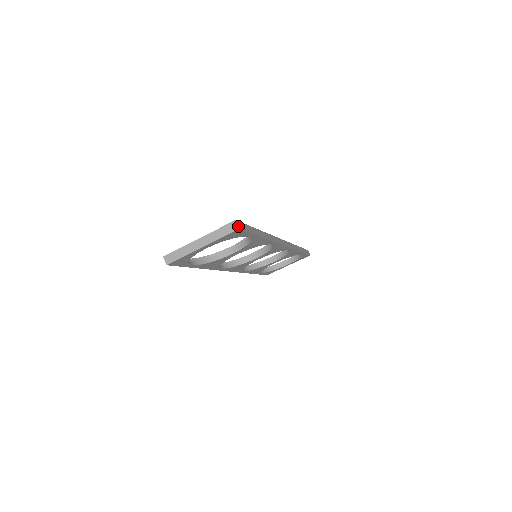
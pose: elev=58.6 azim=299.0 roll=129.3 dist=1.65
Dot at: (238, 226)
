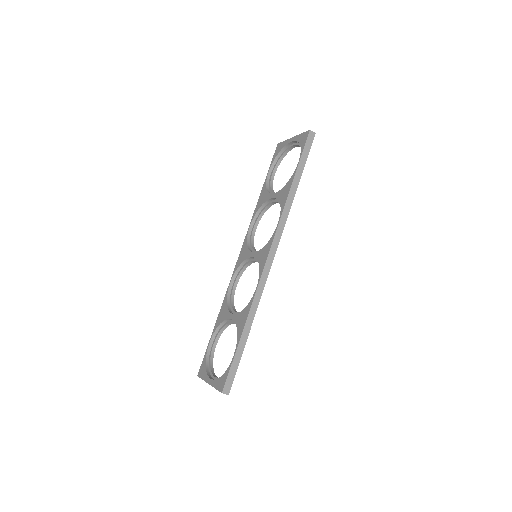
Dot at: (226, 394)
